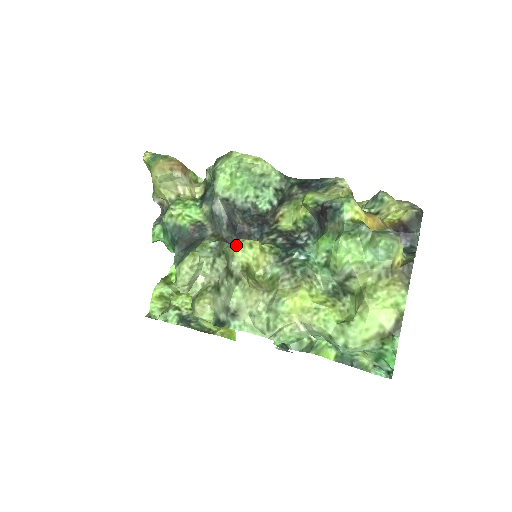
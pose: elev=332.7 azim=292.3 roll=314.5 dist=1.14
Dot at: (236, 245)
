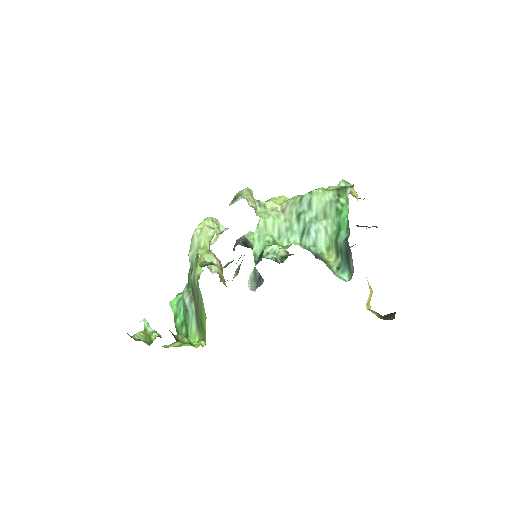
Dot at: occluded
